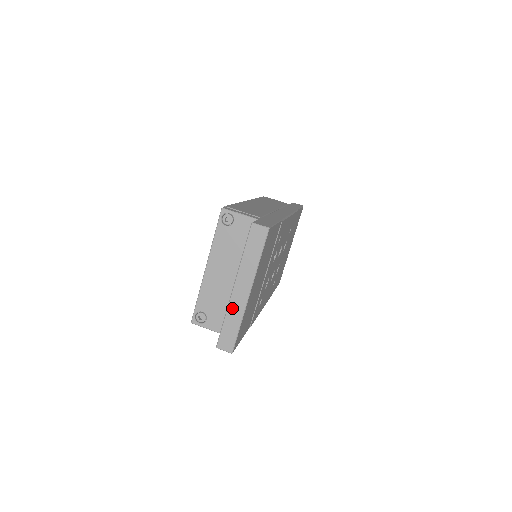
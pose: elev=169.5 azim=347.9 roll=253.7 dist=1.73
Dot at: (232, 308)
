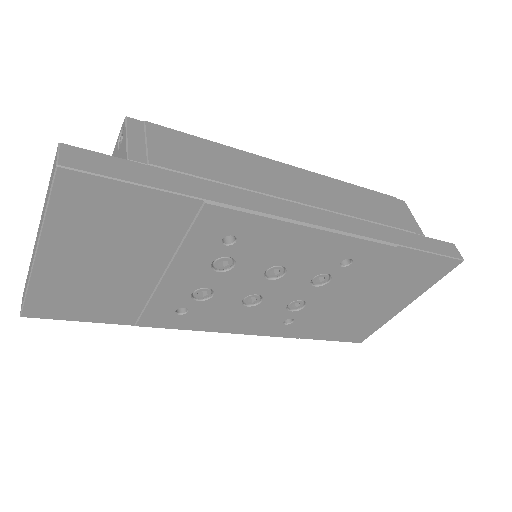
Dot at: (32, 258)
